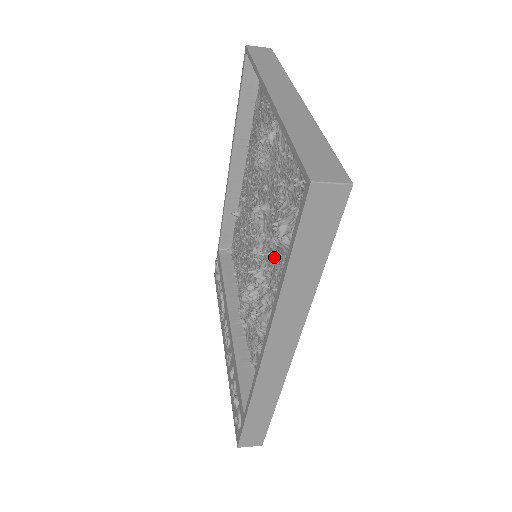
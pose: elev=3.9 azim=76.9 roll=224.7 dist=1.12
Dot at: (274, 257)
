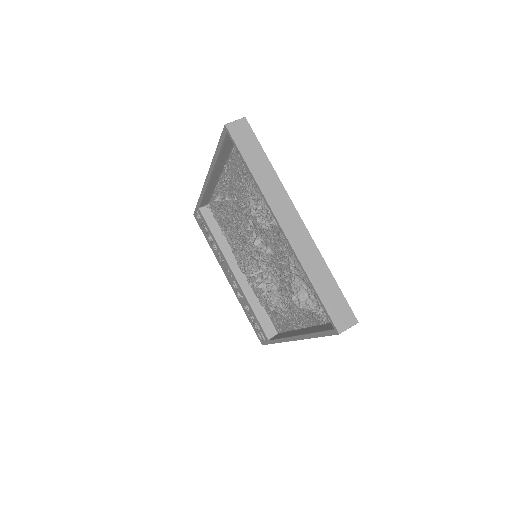
Dot at: (284, 285)
